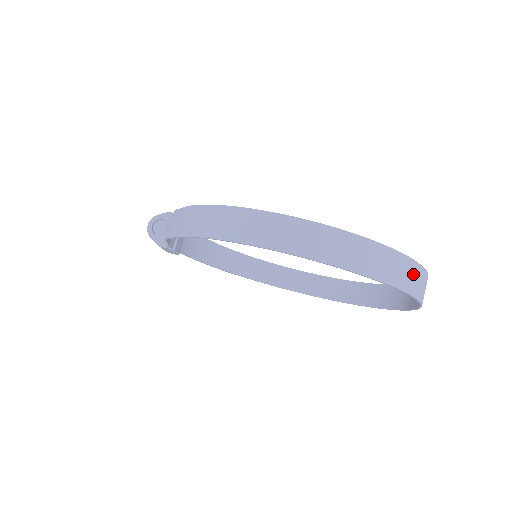
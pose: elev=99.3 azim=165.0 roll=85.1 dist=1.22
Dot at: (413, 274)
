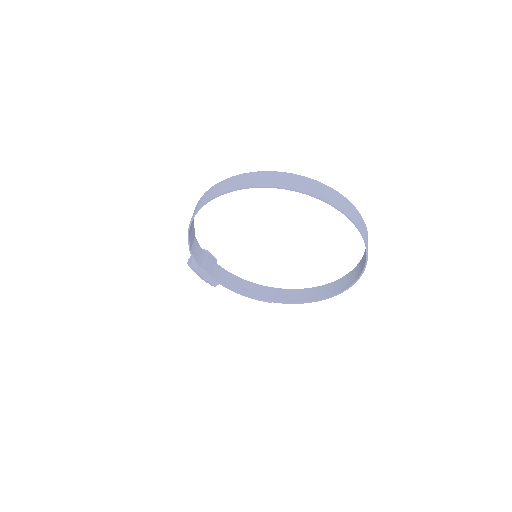
Dot at: (315, 186)
